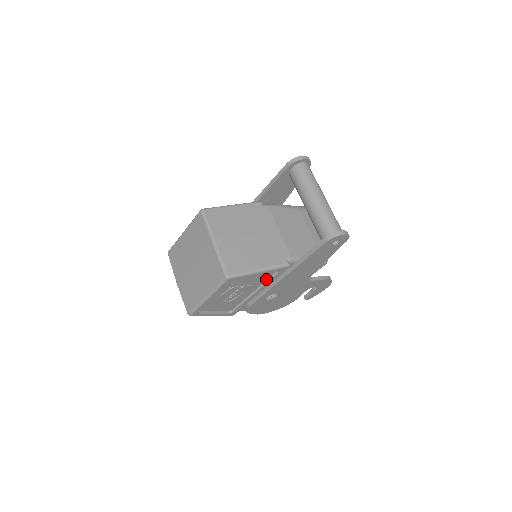
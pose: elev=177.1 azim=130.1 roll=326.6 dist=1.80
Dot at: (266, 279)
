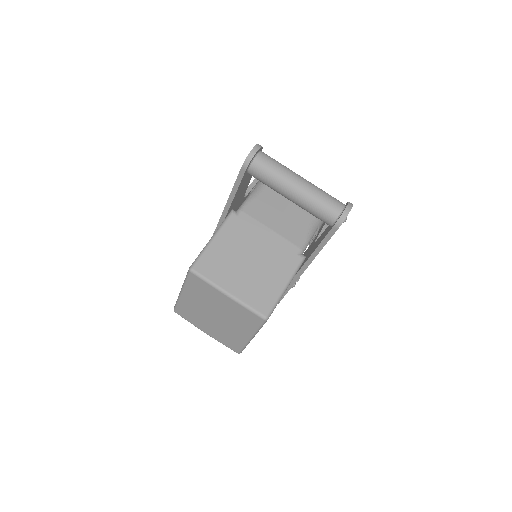
Dot at: occluded
